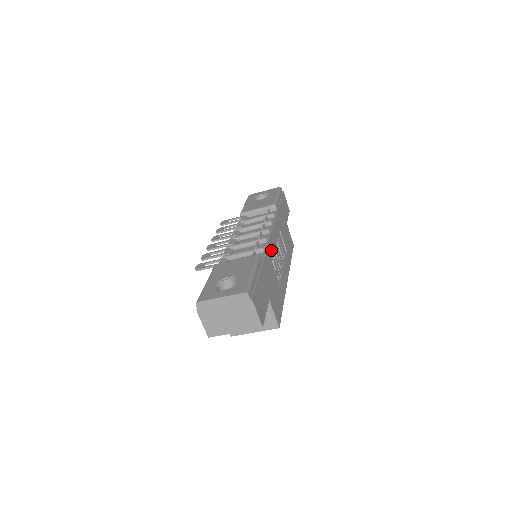
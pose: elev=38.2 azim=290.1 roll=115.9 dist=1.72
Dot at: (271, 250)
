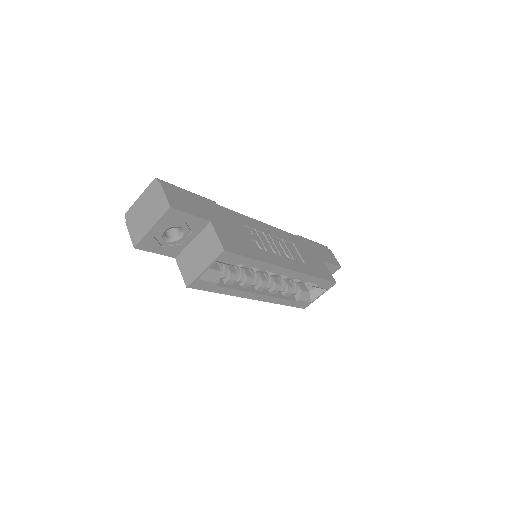
Dot at: (251, 223)
